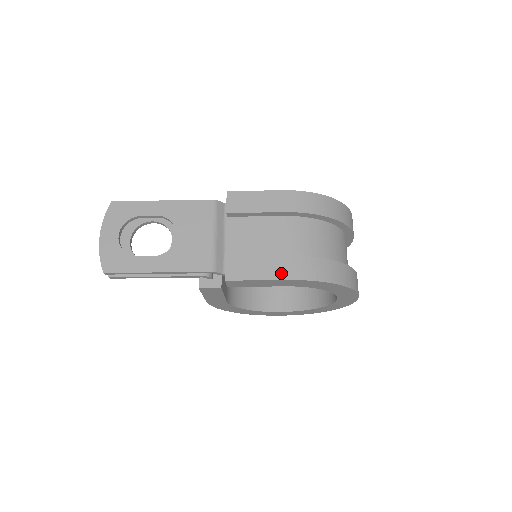
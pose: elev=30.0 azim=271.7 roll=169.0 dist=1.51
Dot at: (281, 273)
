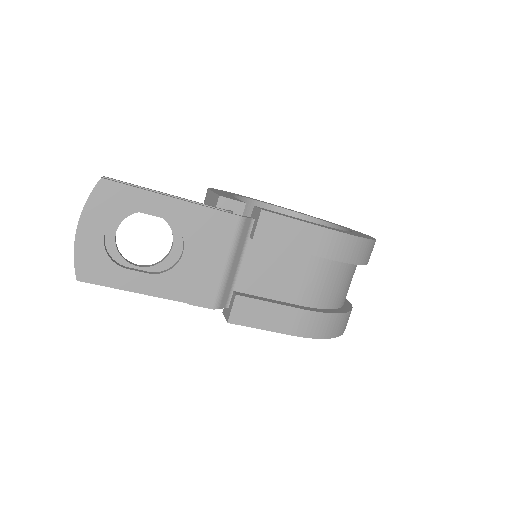
Dot at: (290, 327)
